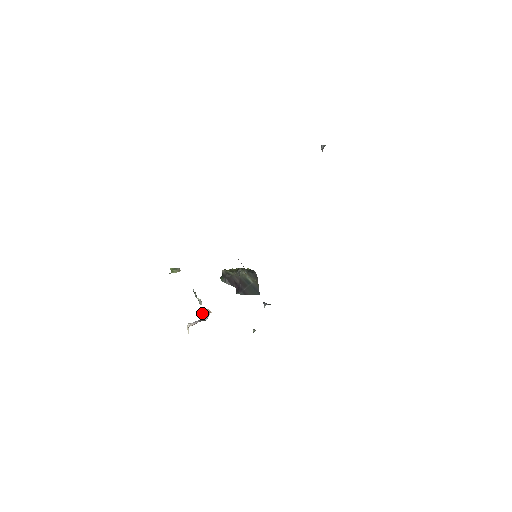
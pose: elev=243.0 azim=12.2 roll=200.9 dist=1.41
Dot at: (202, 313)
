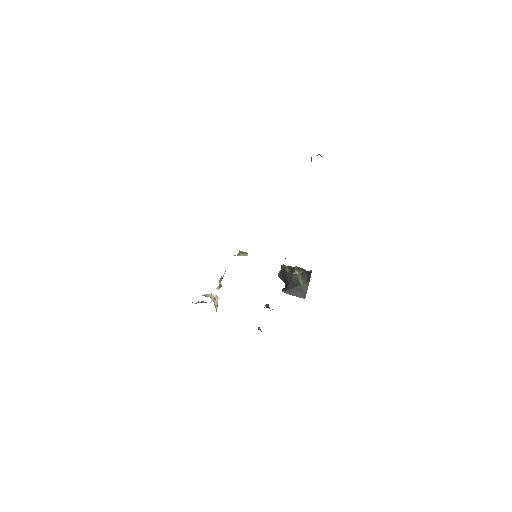
Dot at: (202, 295)
